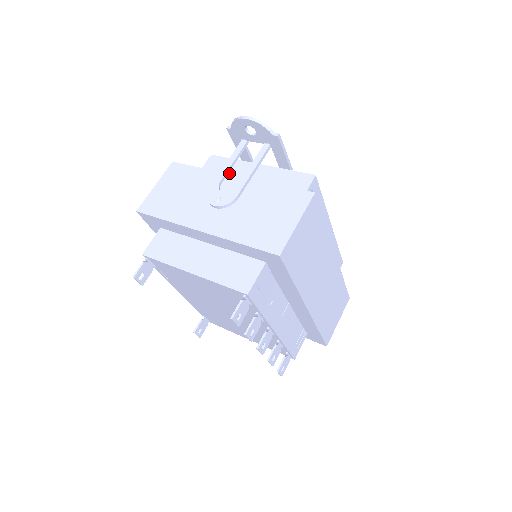
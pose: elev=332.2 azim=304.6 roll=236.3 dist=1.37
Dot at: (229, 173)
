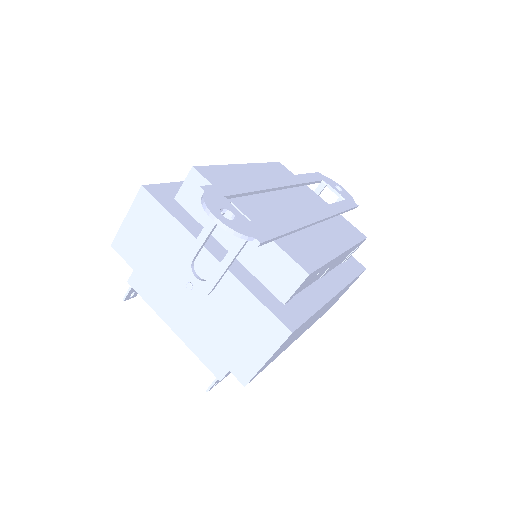
Dot at: occluded
